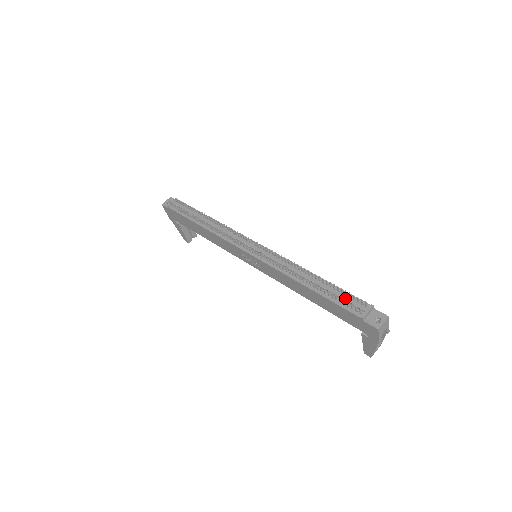
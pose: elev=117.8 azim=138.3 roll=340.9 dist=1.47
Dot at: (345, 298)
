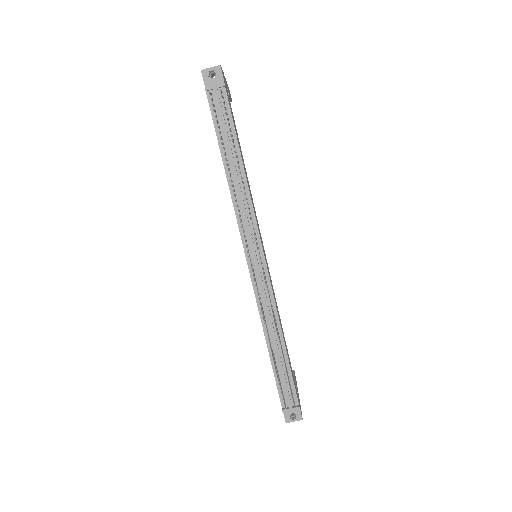
Dot at: (286, 386)
